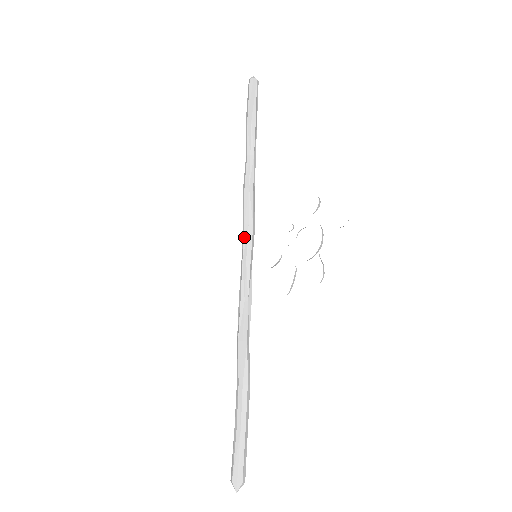
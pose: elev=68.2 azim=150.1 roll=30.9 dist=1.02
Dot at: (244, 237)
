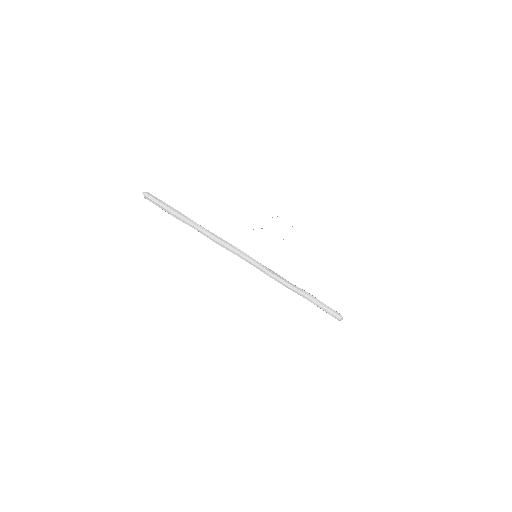
Dot at: (242, 257)
